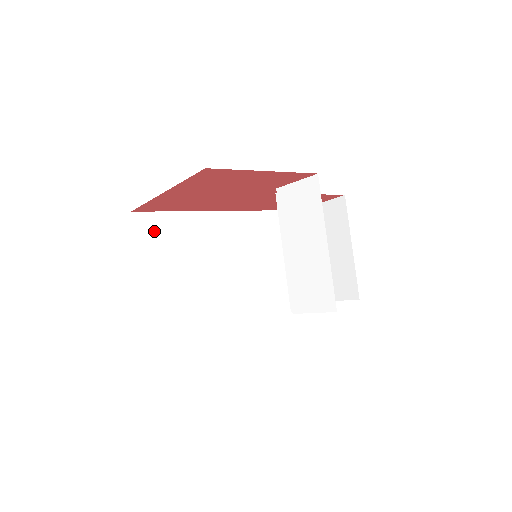
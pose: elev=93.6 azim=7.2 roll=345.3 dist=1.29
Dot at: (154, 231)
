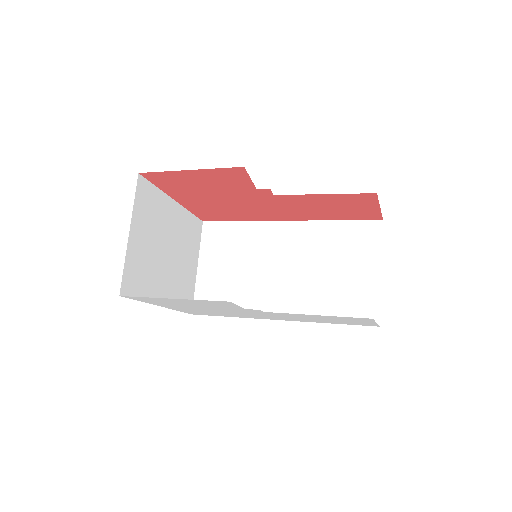
Dot at: (217, 237)
